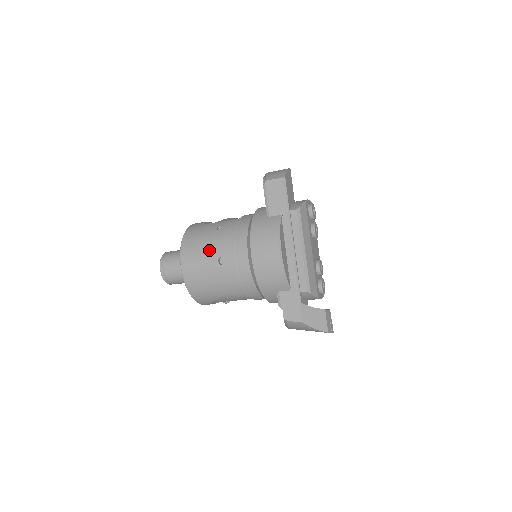
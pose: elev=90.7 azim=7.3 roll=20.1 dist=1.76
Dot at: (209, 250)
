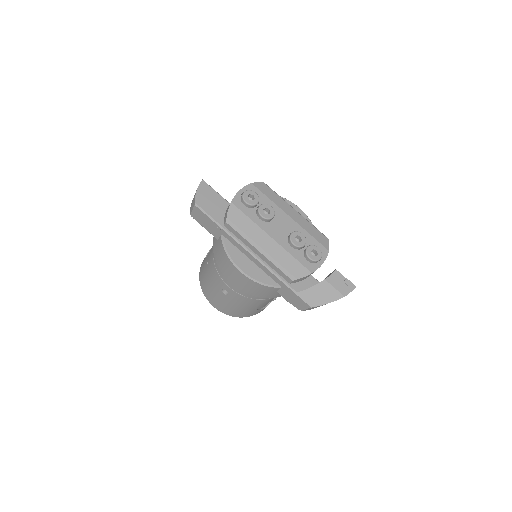
Dot at: (213, 288)
